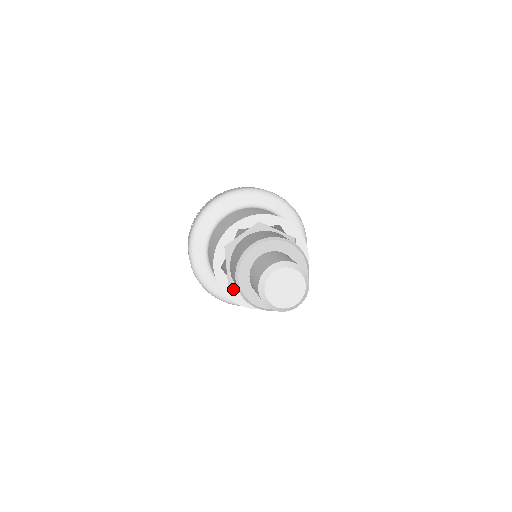
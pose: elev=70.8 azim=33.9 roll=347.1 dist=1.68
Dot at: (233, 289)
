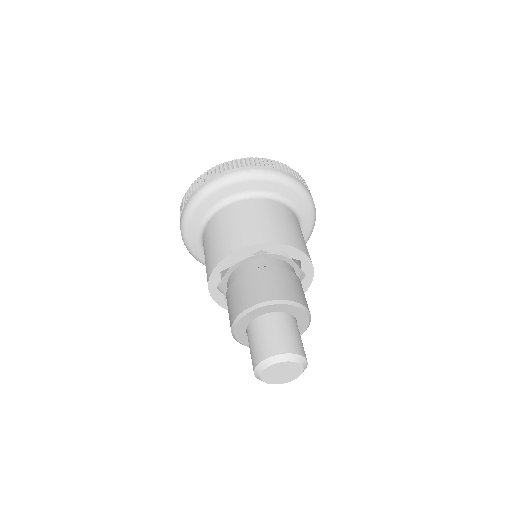
Dot at: occluded
